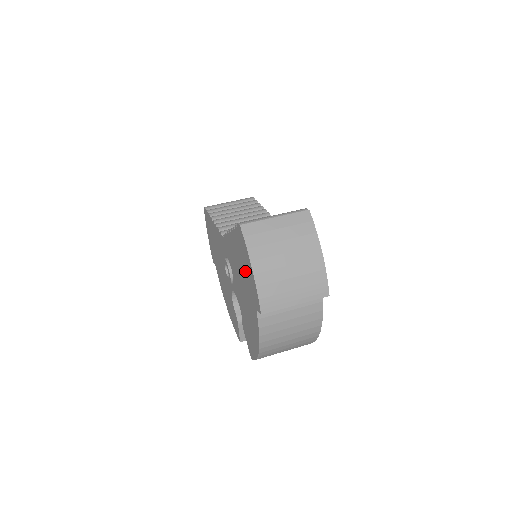
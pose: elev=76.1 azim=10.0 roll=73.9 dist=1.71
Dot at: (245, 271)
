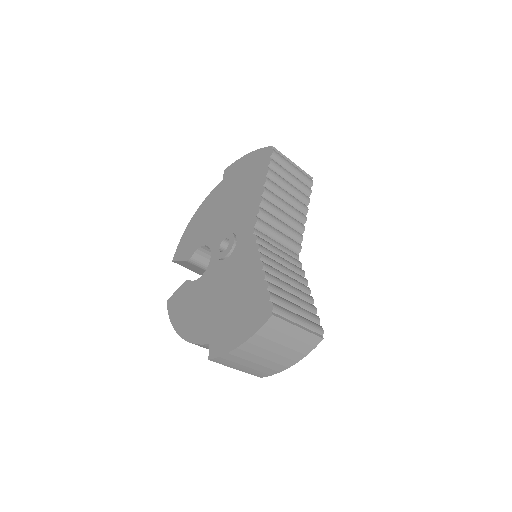
Dot at: (235, 316)
